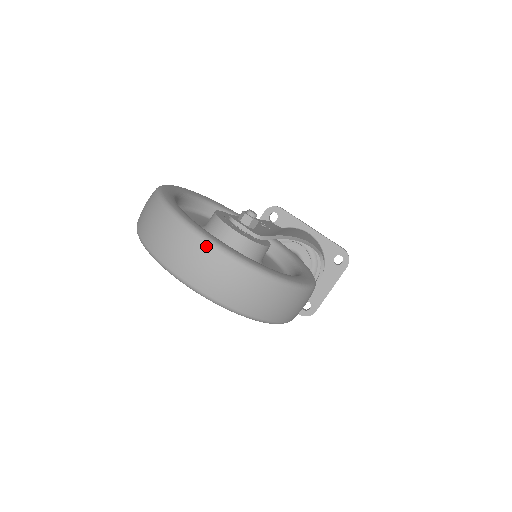
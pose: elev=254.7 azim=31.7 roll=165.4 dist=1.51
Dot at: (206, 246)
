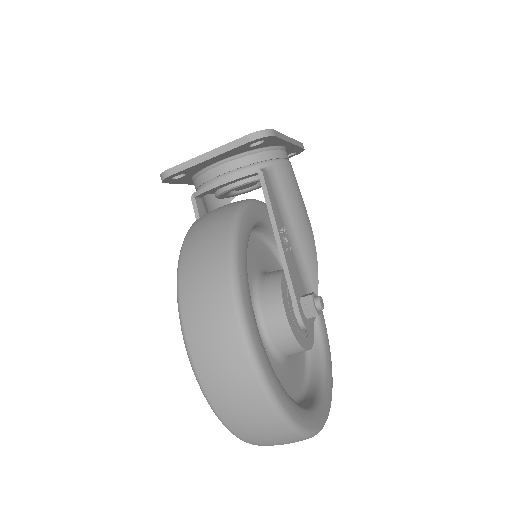
Dot at: occluded
